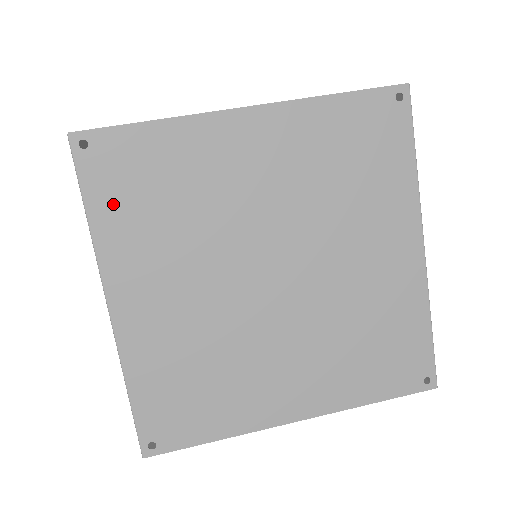
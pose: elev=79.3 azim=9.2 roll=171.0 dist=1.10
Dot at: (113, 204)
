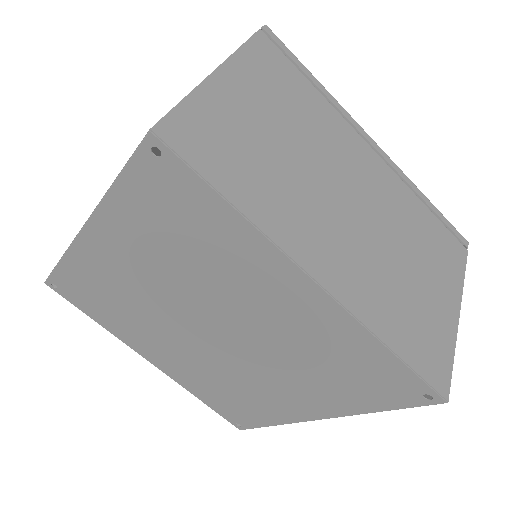
Dot at: (141, 201)
